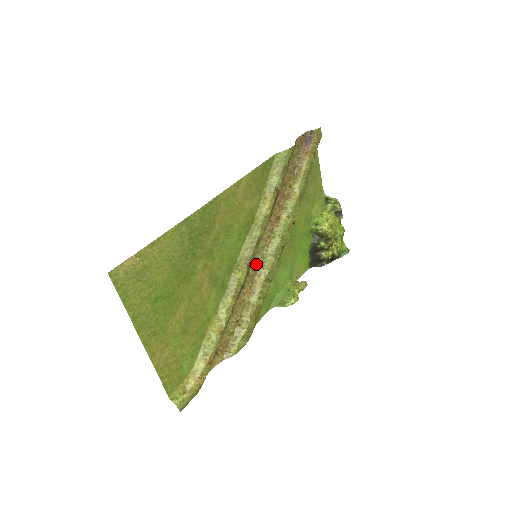
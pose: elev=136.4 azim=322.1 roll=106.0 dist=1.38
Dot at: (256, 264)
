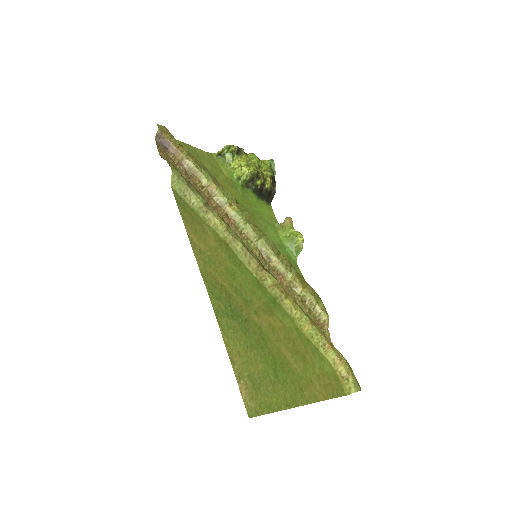
Dot at: (260, 259)
